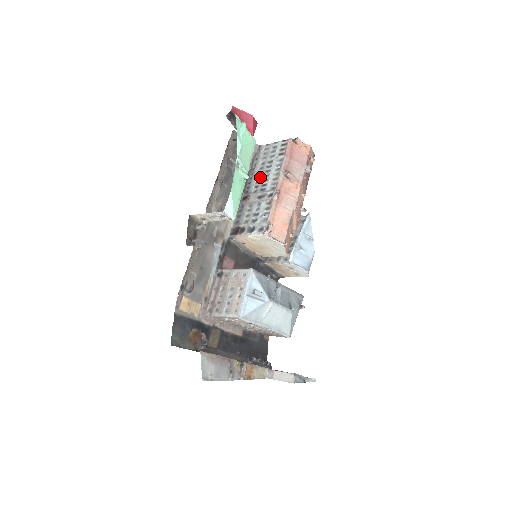
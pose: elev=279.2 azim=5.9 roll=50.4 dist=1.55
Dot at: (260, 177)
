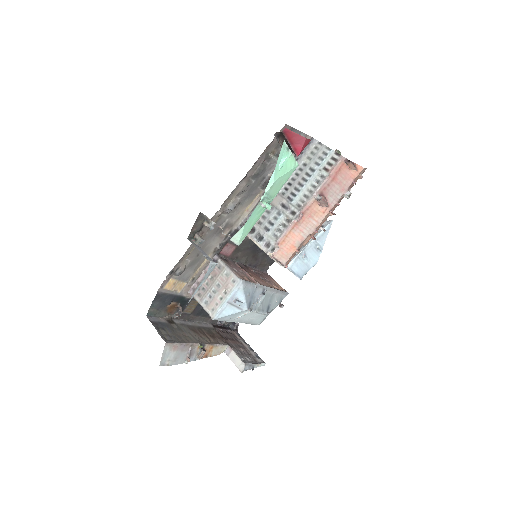
Dot at: (294, 180)
